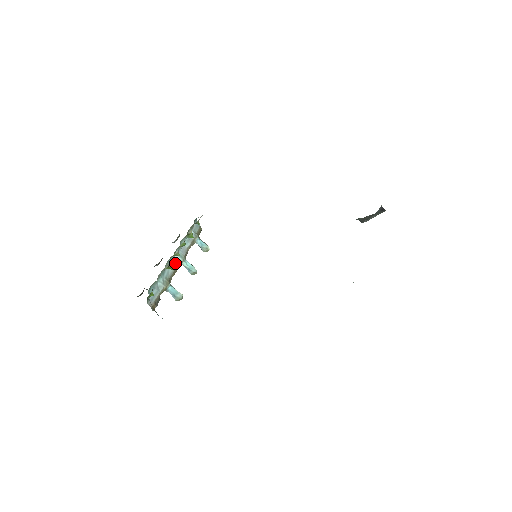
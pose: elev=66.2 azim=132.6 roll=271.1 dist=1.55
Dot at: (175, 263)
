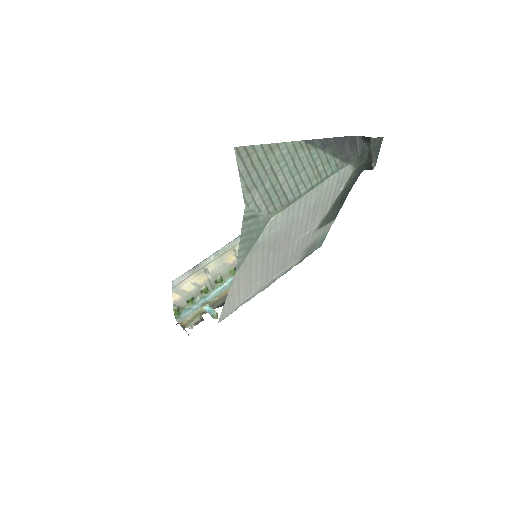
Dot at: (224, 289)
